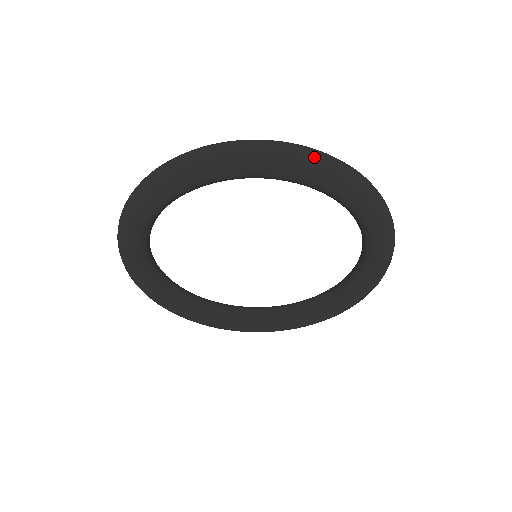
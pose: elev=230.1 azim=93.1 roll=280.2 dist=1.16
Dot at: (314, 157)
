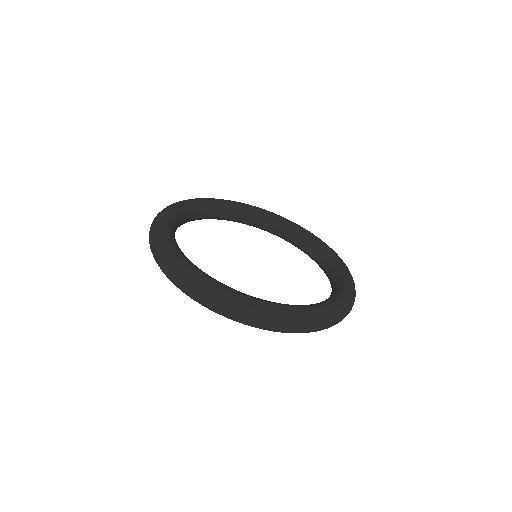
Dot at: occluded
